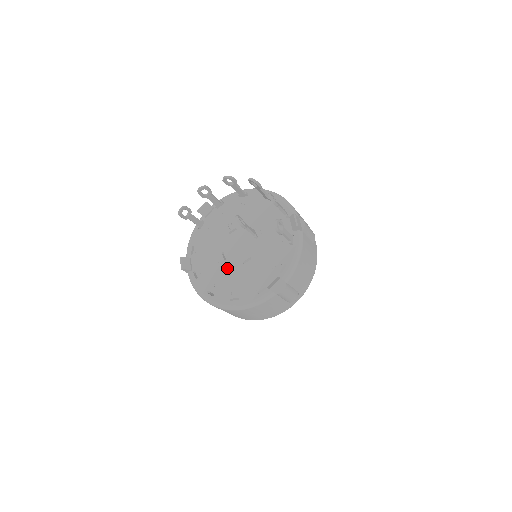
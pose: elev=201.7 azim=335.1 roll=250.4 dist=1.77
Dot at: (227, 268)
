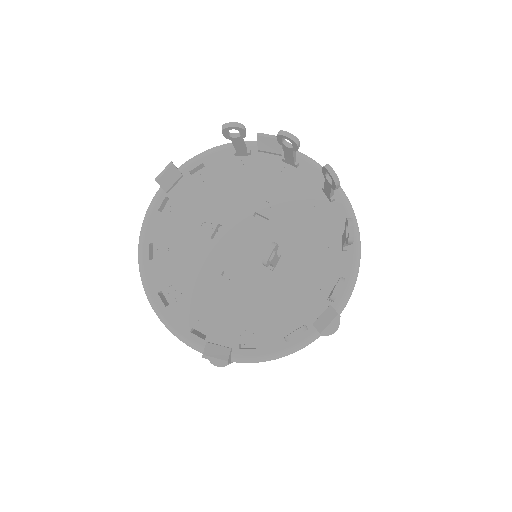
Dot at: (201, 251)
